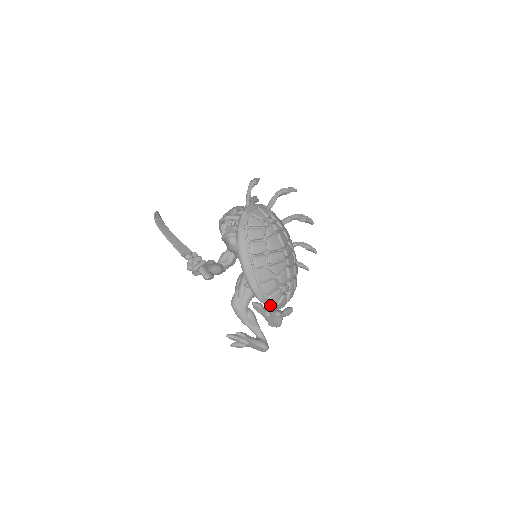
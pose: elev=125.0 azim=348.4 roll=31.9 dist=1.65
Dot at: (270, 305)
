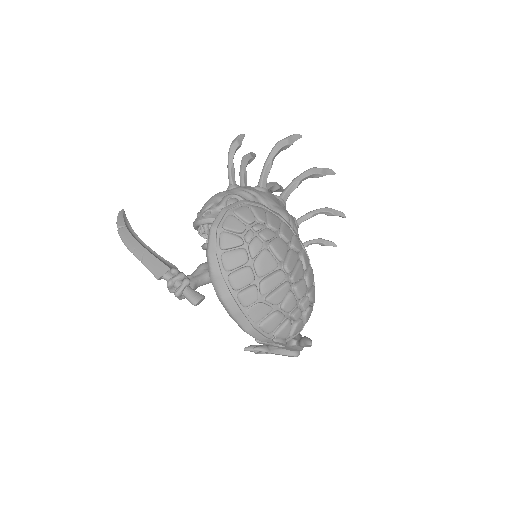
Dot at: (279, 343)
